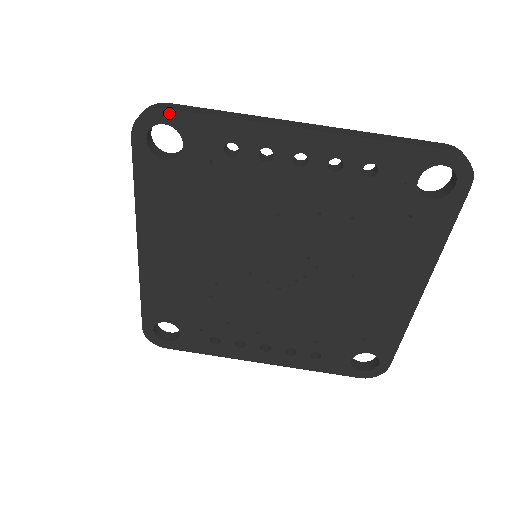
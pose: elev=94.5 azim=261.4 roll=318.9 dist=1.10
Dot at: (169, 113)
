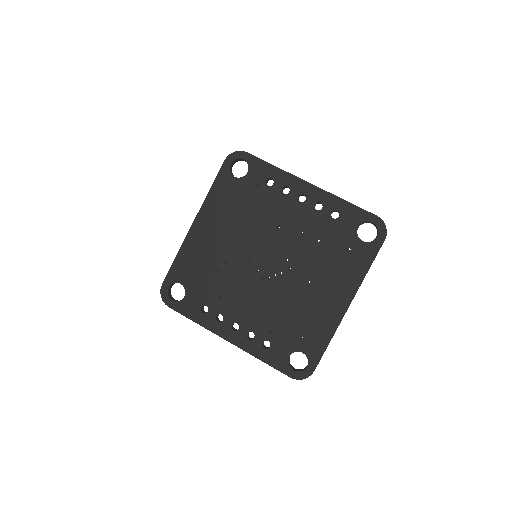
Dot at: (248, 155)
